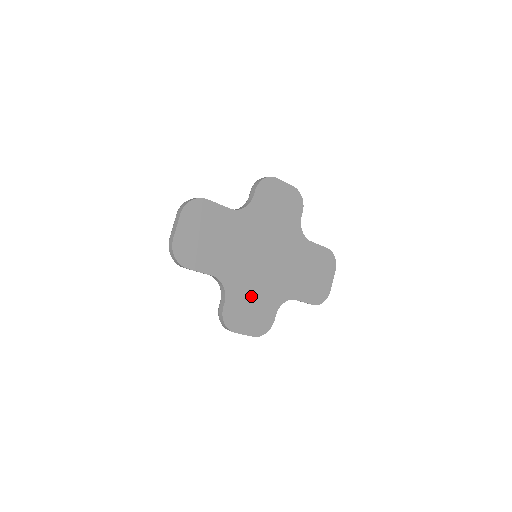
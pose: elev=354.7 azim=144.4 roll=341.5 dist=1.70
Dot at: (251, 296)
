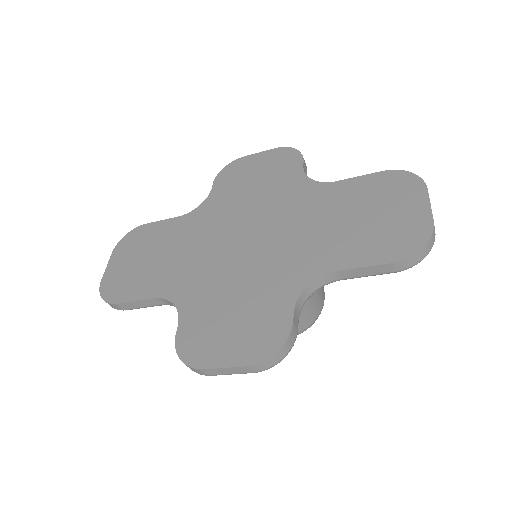
Dot at: (229, 300)
